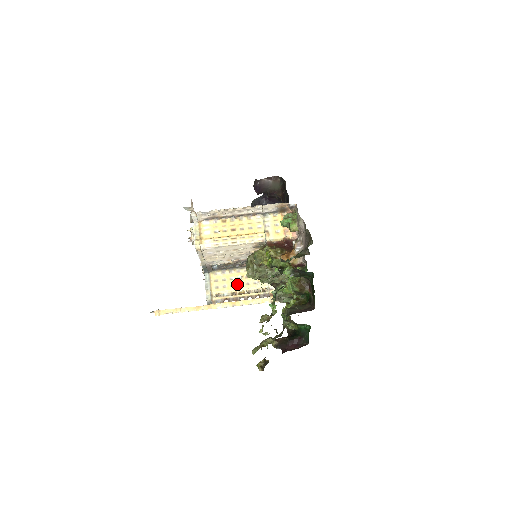
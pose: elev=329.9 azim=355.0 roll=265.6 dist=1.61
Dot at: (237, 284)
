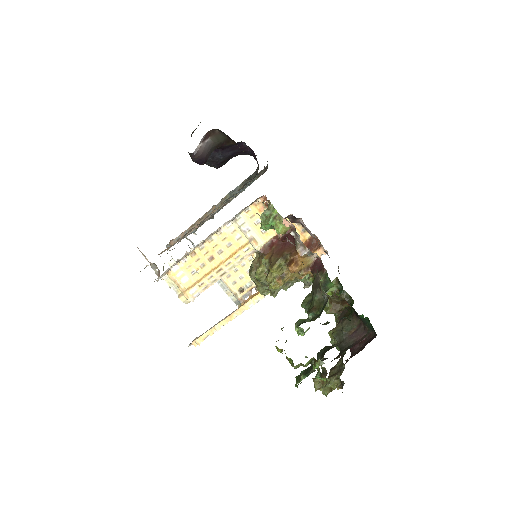
Dot at: occluded
